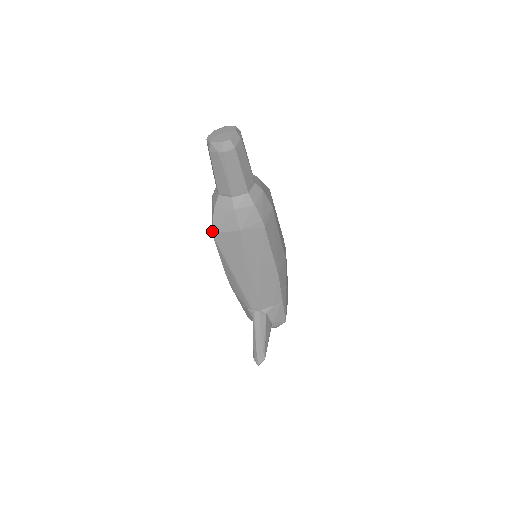
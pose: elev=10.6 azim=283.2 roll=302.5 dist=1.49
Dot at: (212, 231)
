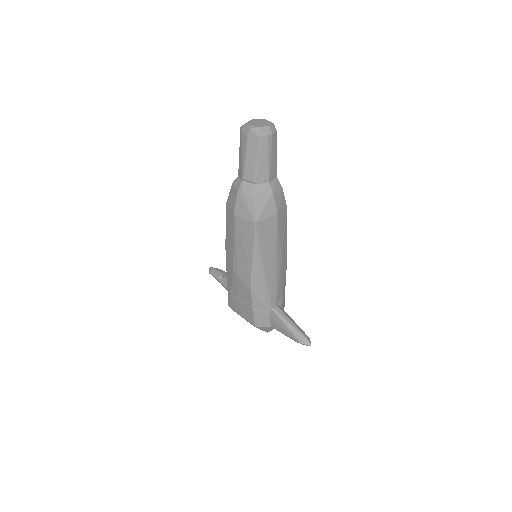
Dot at: (255, 221)
